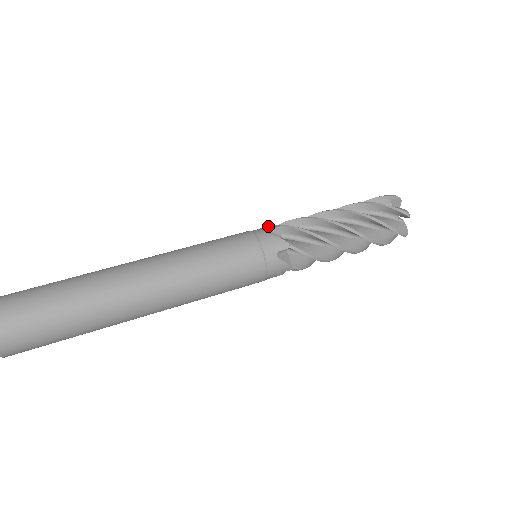
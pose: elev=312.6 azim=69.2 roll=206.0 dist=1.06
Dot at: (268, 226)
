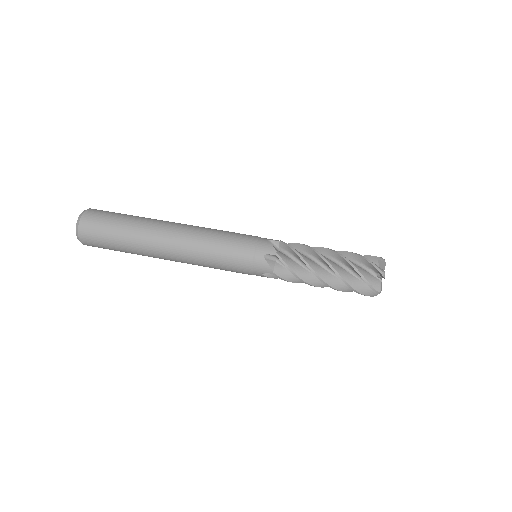
Dot at: occluded
